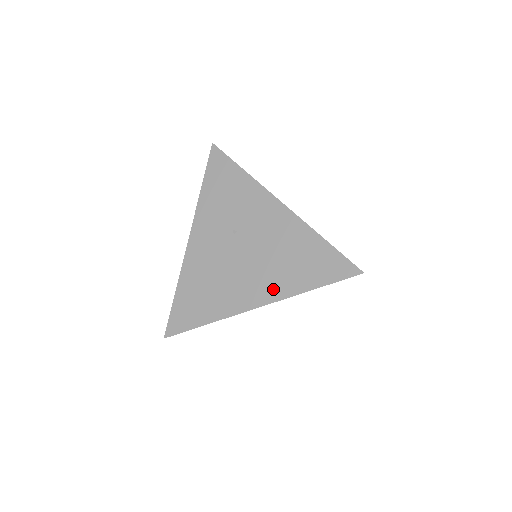
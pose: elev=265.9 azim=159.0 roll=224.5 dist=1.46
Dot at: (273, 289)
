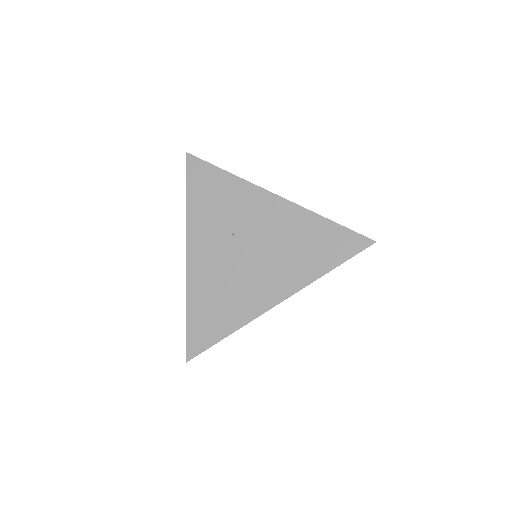
Dot at: (289, 281)
